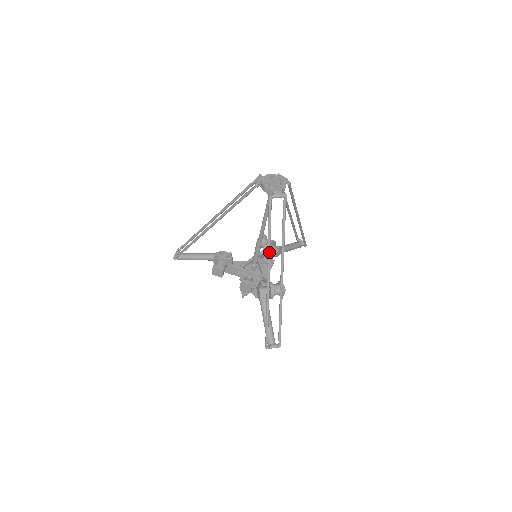
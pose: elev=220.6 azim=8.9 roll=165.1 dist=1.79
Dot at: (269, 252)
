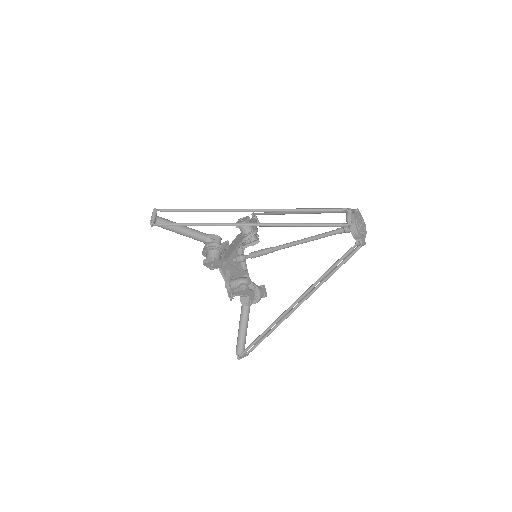
Dot at: occluded
